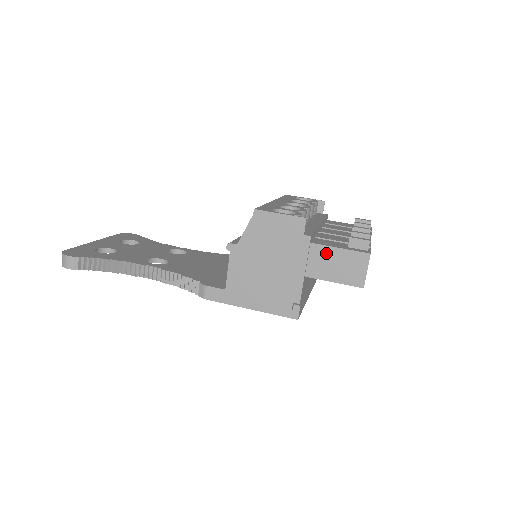
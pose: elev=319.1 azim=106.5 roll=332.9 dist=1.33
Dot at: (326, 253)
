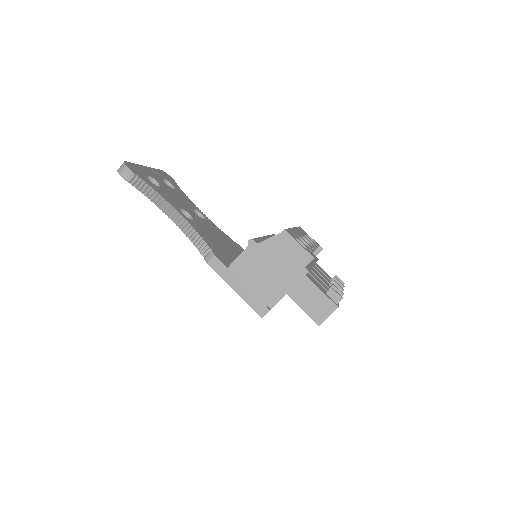
Dot at: (311, 288)
